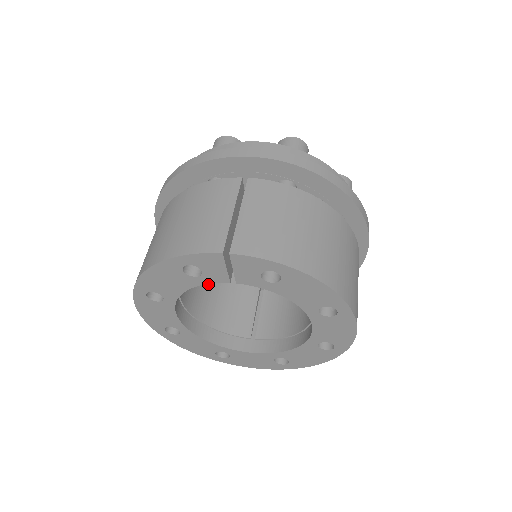
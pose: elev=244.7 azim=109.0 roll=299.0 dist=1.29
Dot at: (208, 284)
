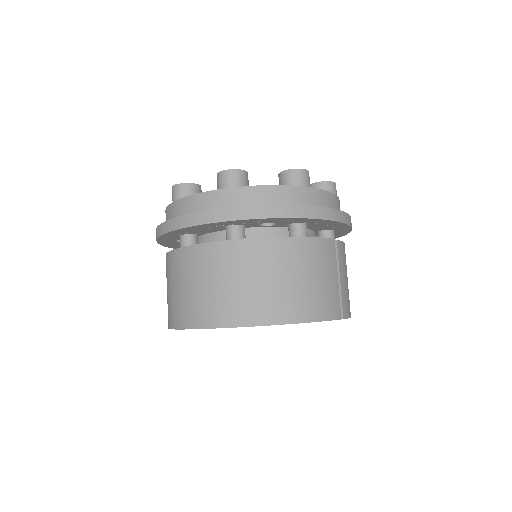
Dot at: occluded
